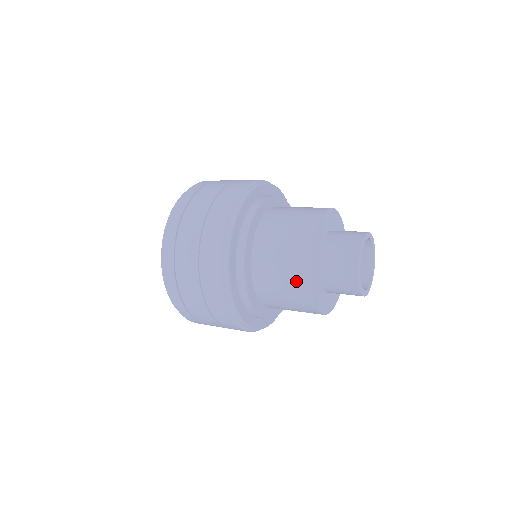
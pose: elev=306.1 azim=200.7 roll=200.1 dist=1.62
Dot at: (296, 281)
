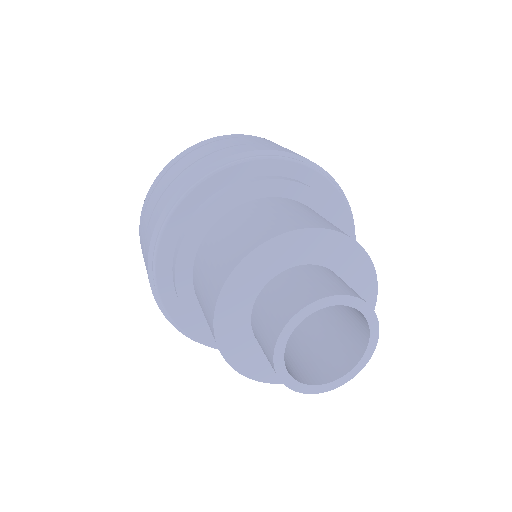
Dot at: occluded
